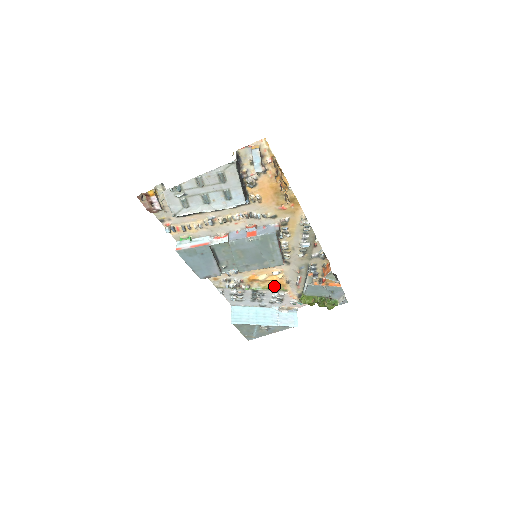
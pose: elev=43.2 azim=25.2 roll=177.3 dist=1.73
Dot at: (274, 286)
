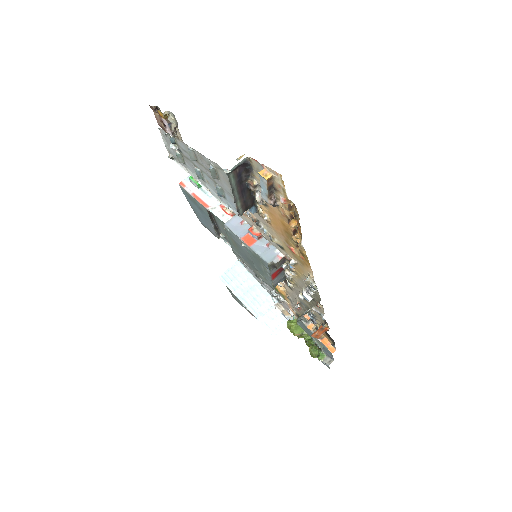
Dot at: occluded
